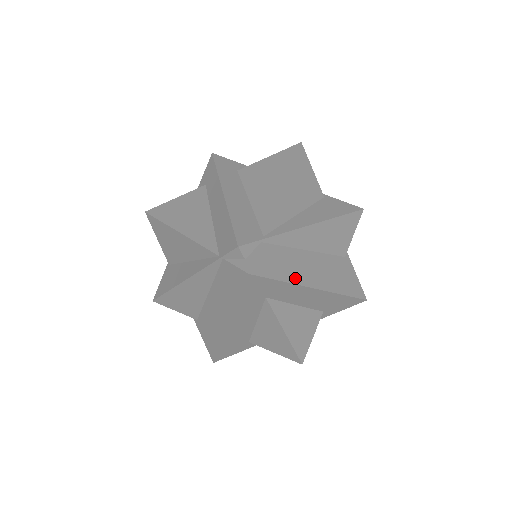
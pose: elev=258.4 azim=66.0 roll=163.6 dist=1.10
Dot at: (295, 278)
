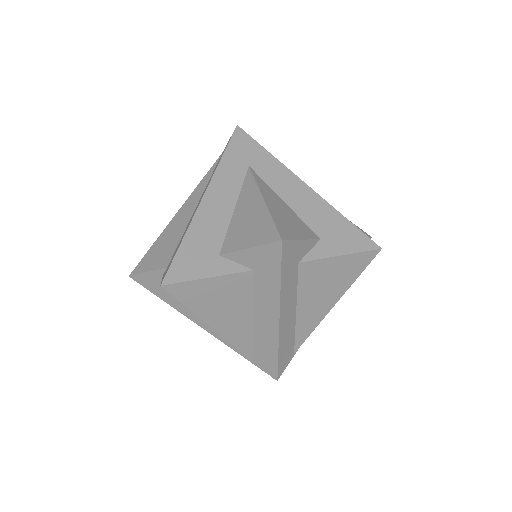
Dot at: (280, 164)
